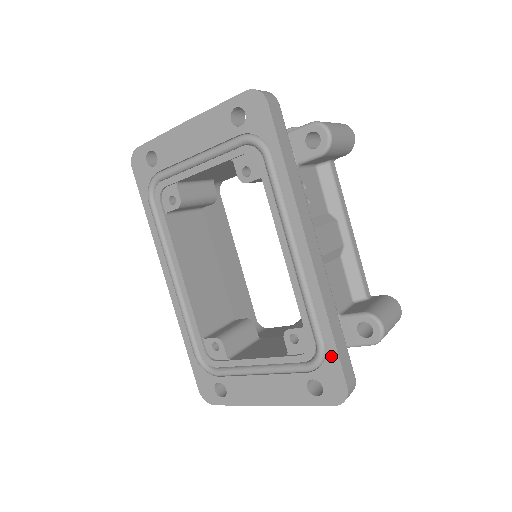
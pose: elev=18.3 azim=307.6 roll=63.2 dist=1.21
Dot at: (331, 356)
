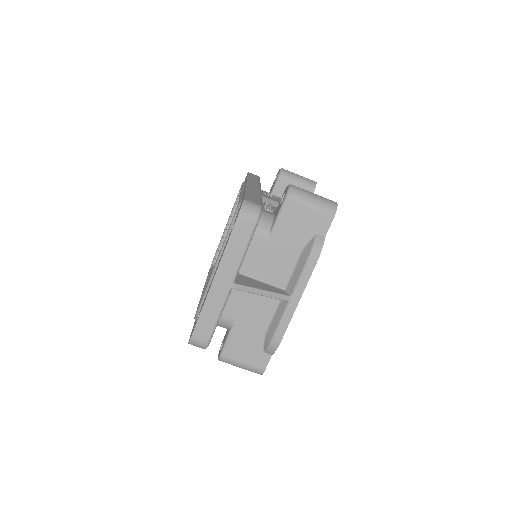
Dot at: occluded
